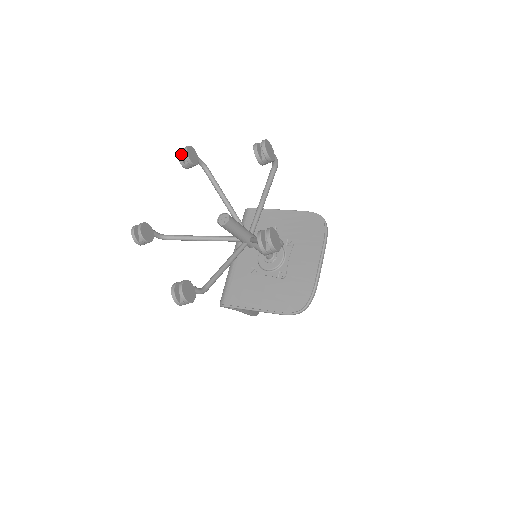
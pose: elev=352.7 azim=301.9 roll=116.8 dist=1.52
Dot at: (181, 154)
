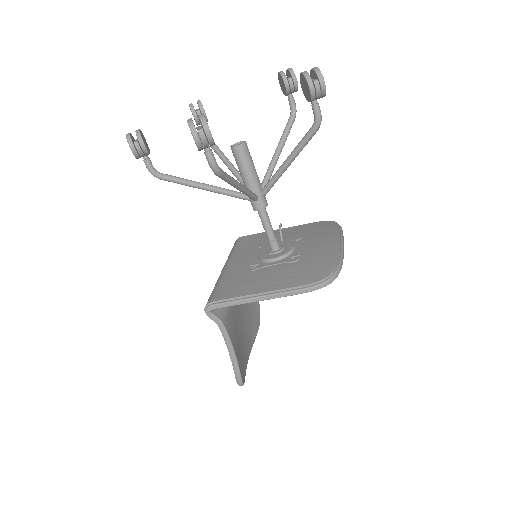
Dot at: occluded
